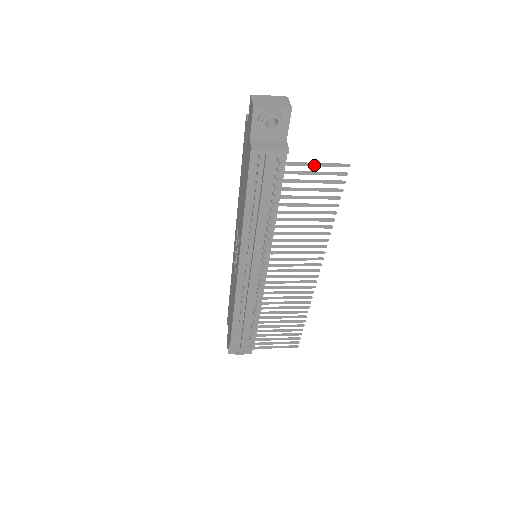
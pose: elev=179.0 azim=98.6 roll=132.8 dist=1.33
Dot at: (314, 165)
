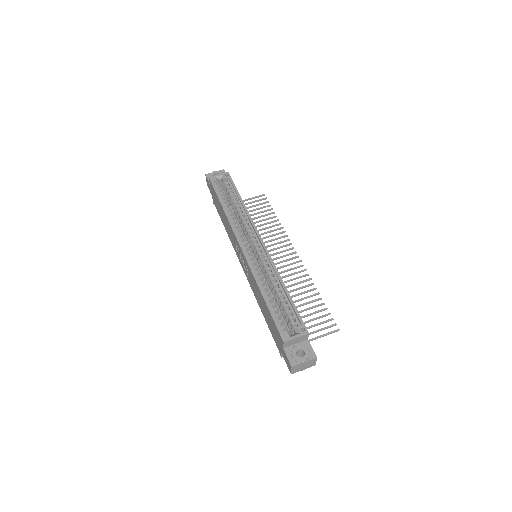
Dot at: (317, 338)
